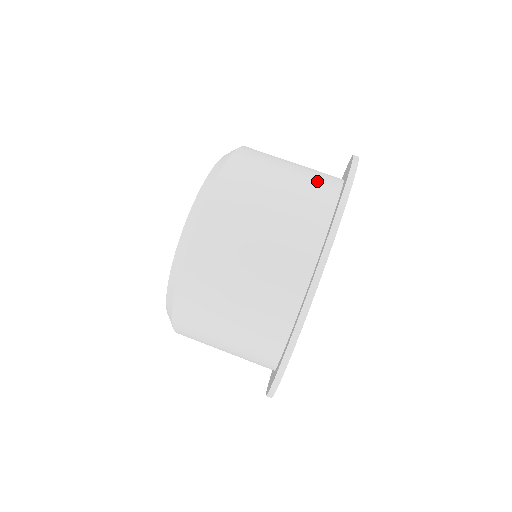
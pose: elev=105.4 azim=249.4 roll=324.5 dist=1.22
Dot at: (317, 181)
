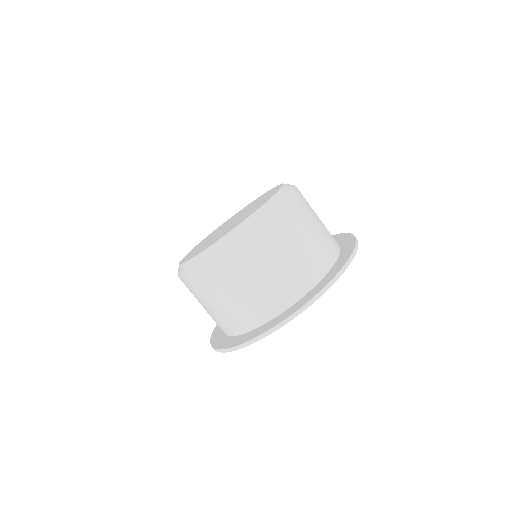
Dot at: (282, 290)
